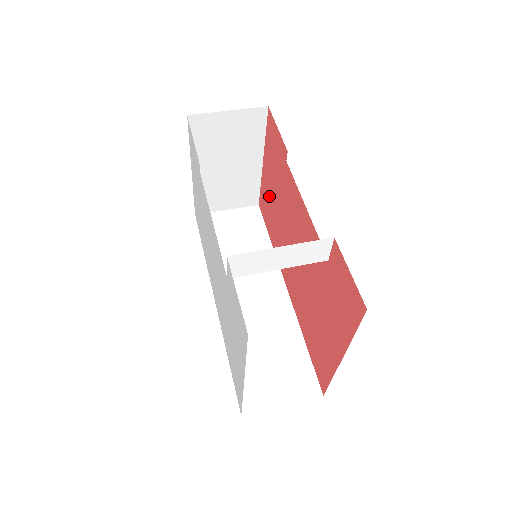
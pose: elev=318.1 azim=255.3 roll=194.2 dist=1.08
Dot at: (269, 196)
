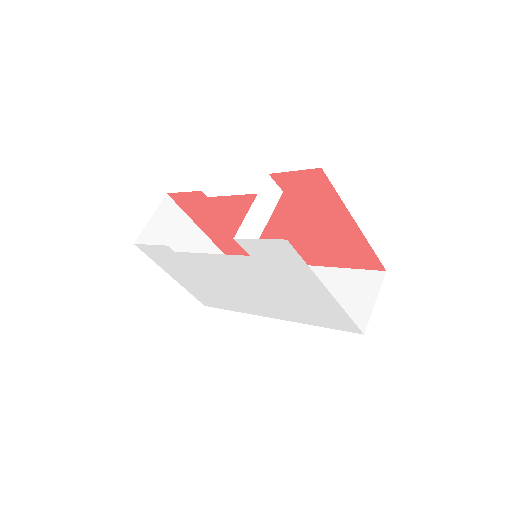
Dot at: (226, 239)
